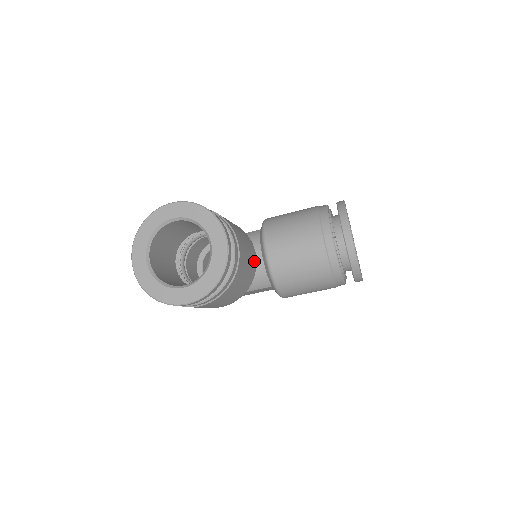
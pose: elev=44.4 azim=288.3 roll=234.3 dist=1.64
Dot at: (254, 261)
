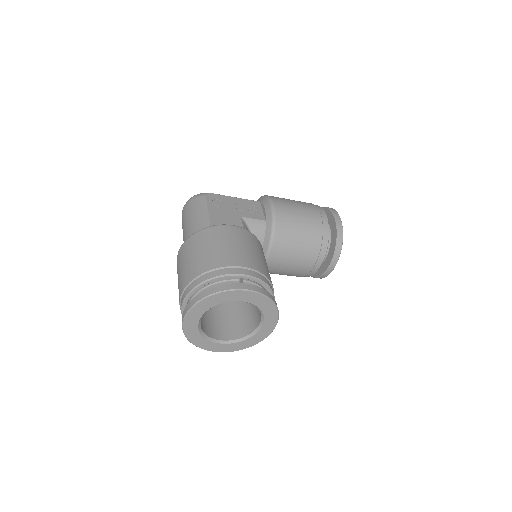
Dot at: occluded
